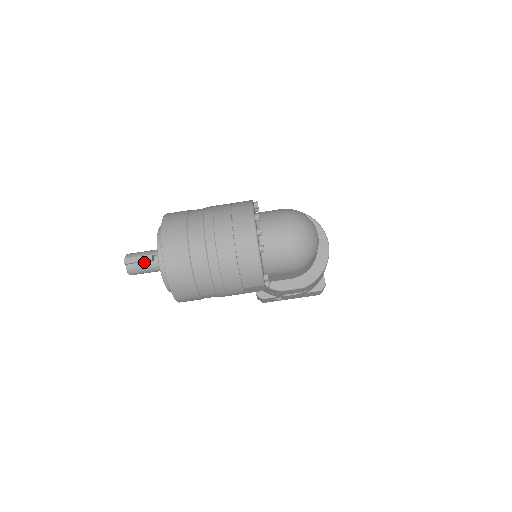
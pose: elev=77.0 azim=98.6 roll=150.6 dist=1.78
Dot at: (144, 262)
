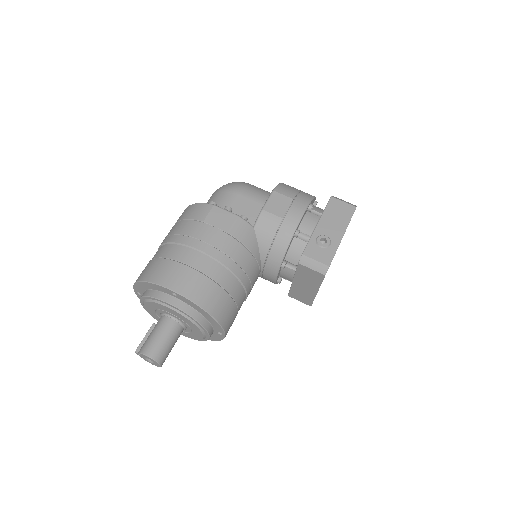
Dot at: (150, 333)
